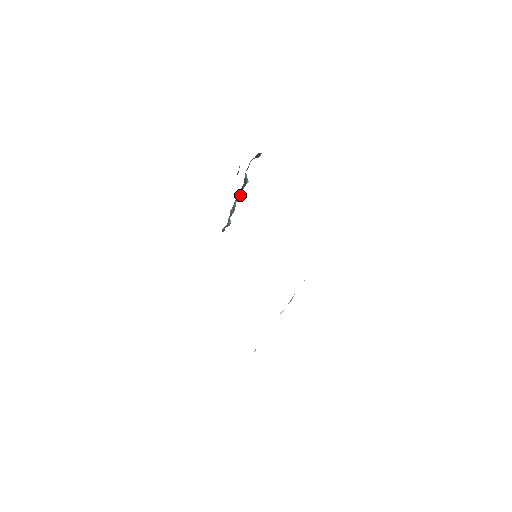
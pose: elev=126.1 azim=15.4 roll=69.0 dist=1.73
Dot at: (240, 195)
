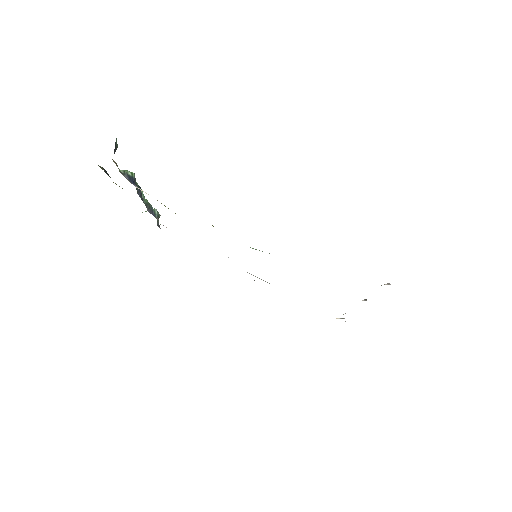
Dot at: (140, 190)
